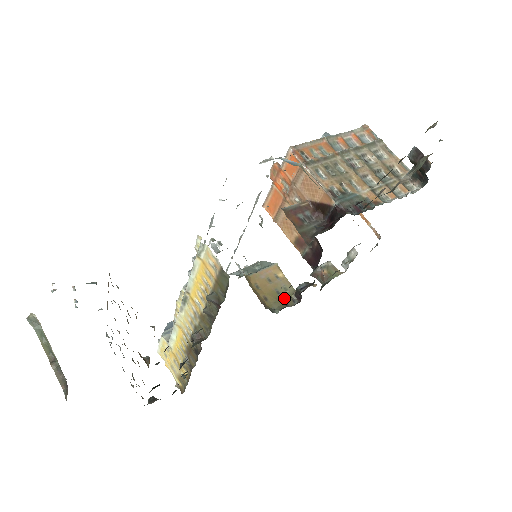
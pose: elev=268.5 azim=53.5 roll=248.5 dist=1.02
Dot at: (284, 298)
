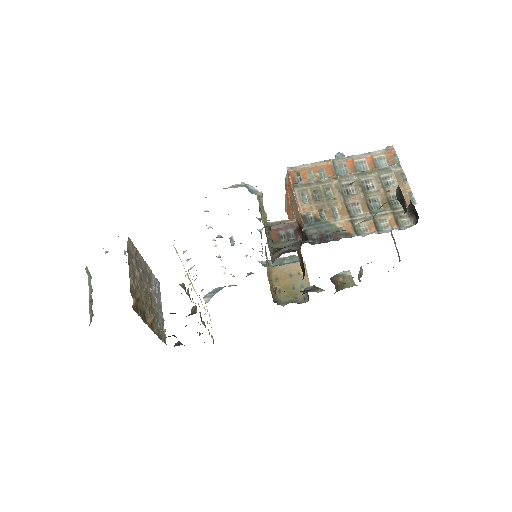
Dot at: (297, 294)
